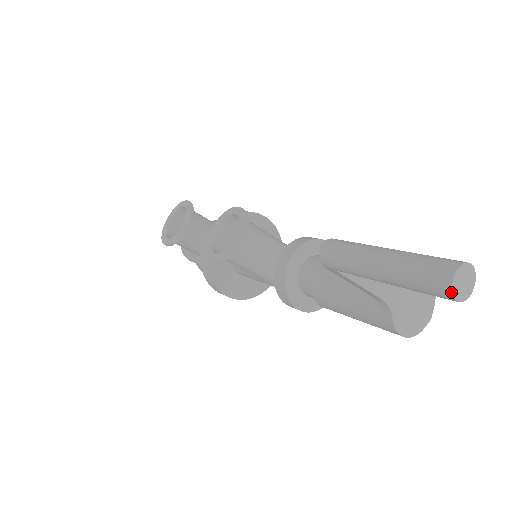
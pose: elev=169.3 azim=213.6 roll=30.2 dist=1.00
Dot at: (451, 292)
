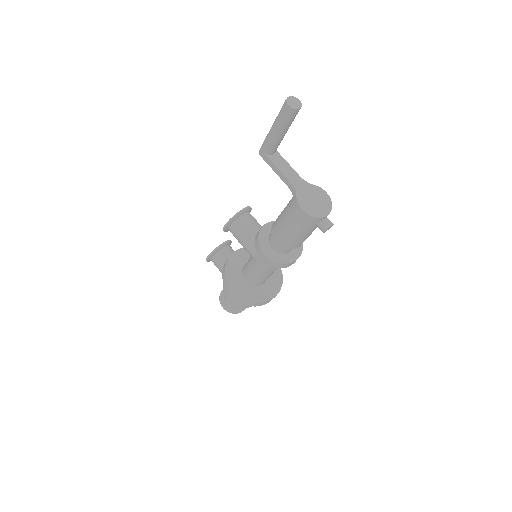
Dot at: (286, 101)
